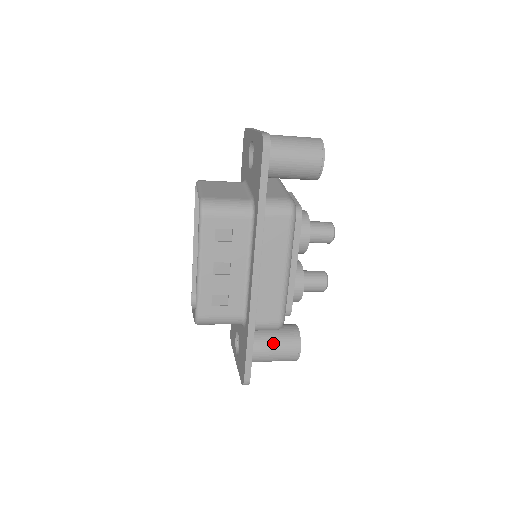
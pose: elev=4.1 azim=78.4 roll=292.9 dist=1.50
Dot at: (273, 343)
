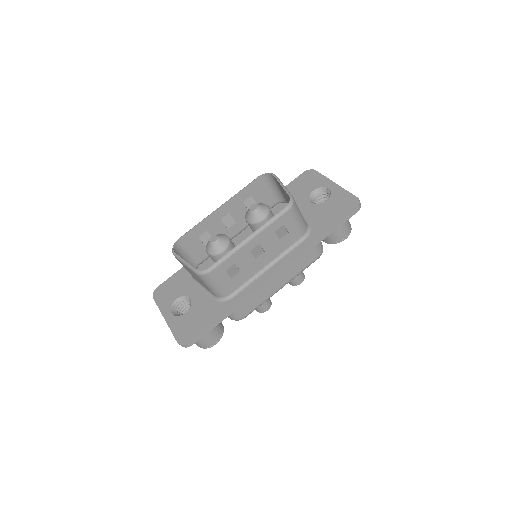
Dot at: occluded
